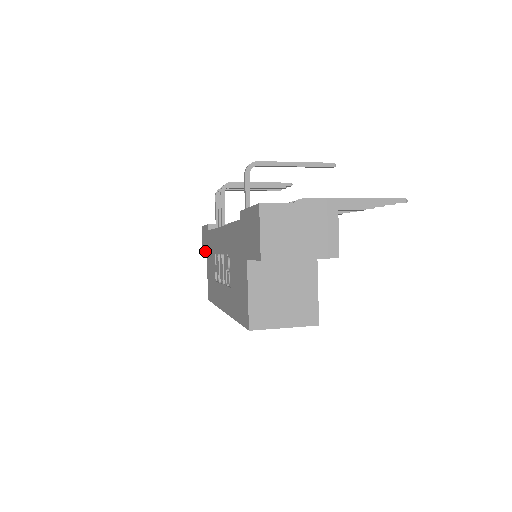
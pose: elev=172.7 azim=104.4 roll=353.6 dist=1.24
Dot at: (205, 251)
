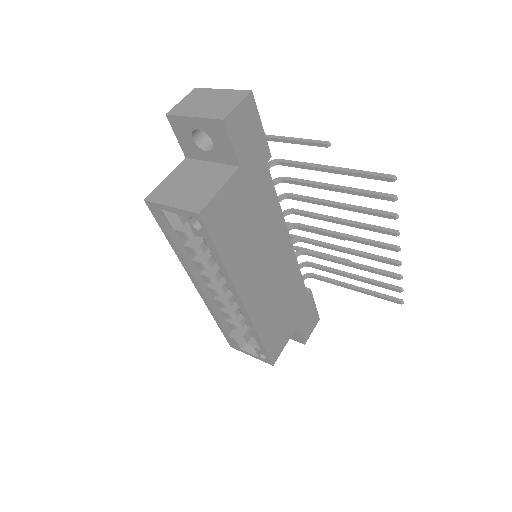
Dot at: occluded
